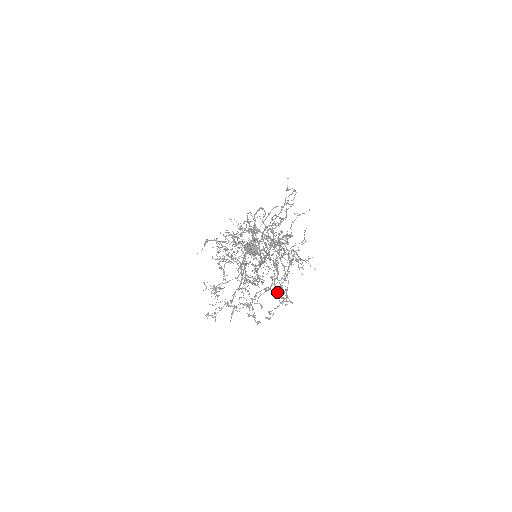
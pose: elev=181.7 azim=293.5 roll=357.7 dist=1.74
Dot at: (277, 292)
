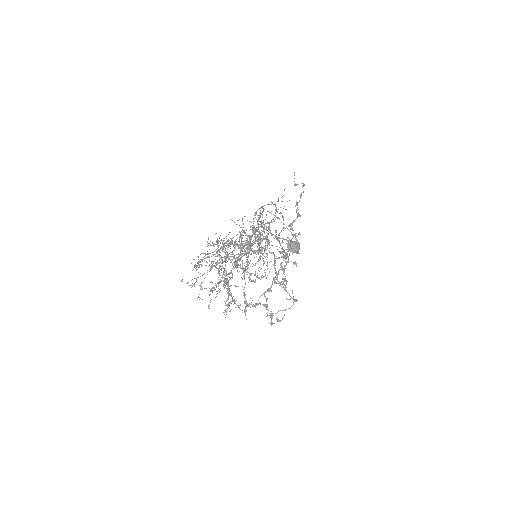
Dot at: (228, 294)
